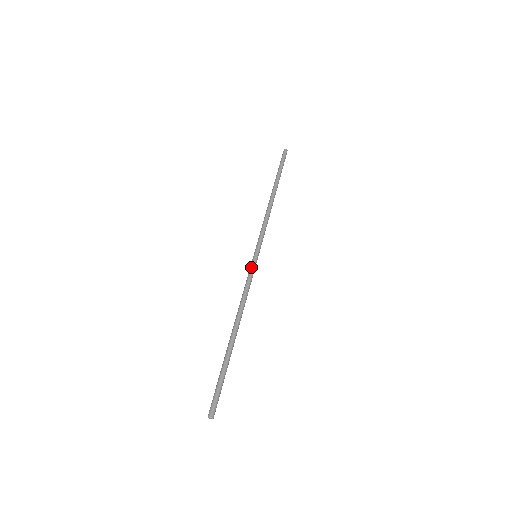
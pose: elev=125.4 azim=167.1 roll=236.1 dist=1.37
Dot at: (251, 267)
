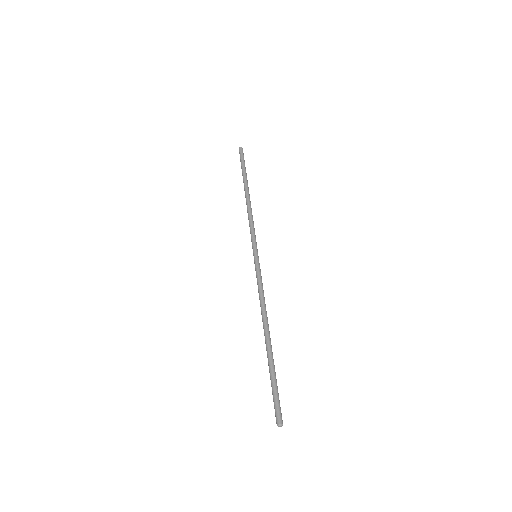
Dot at: (257, 267)
